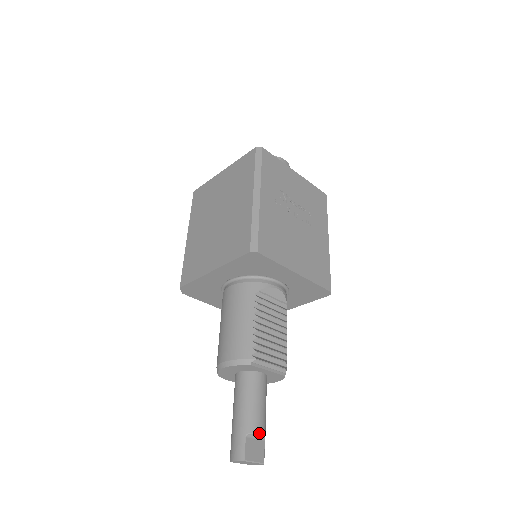
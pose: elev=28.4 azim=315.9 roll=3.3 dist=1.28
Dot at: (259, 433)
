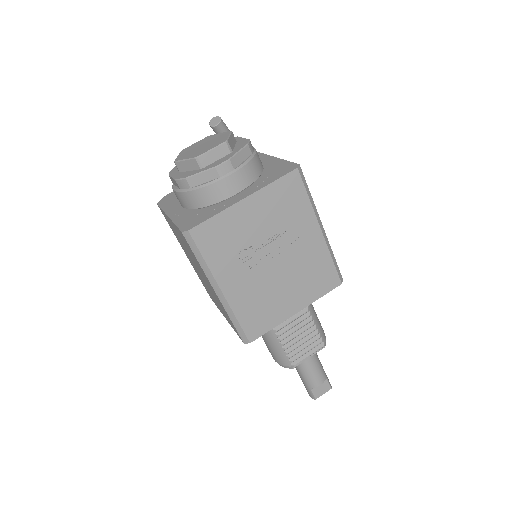
Dot at: (319, 385)
